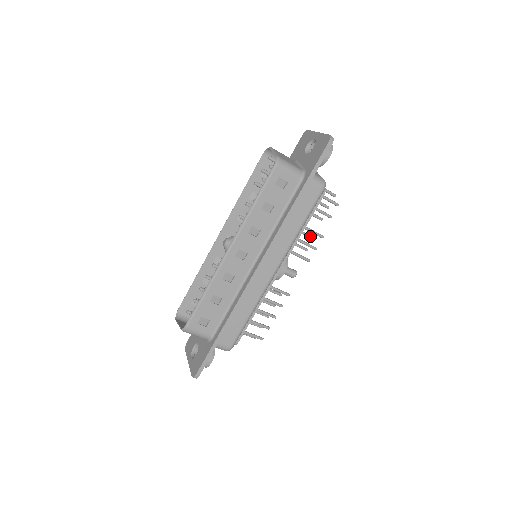
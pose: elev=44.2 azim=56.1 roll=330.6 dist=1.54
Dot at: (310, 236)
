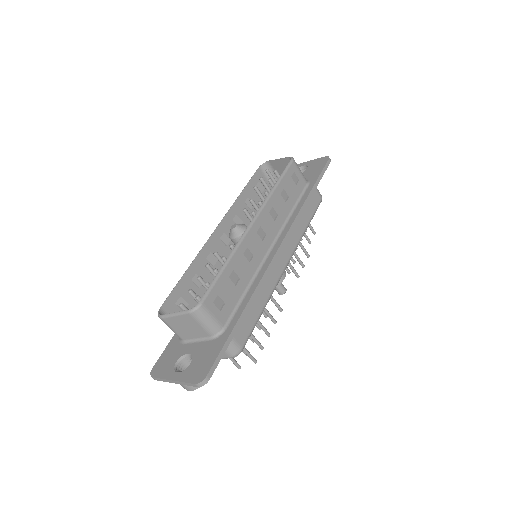
Dot at: occluded
